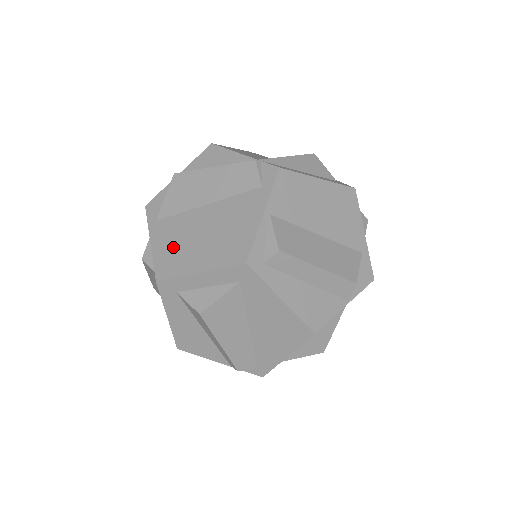
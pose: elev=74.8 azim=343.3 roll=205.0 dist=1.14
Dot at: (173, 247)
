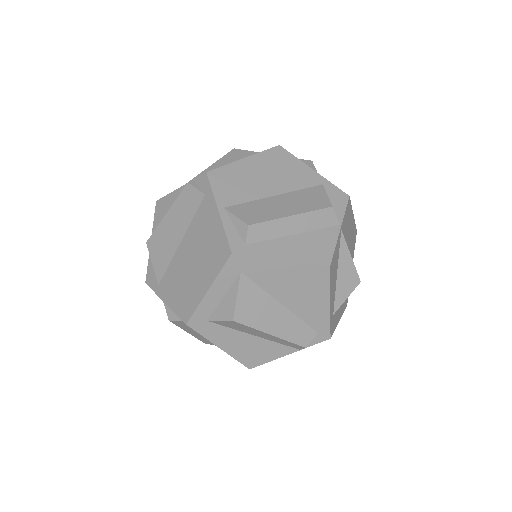
Dot at: (180, 291)
